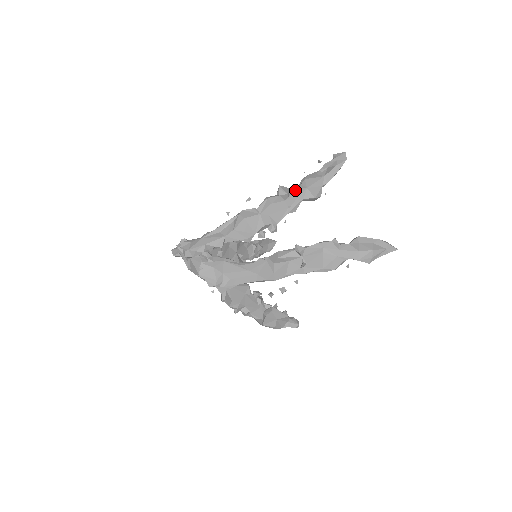
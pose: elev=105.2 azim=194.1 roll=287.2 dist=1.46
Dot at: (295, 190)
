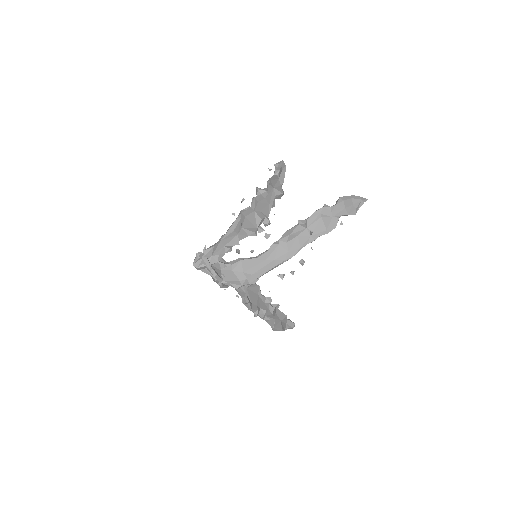
Dot at: (268, 190)
